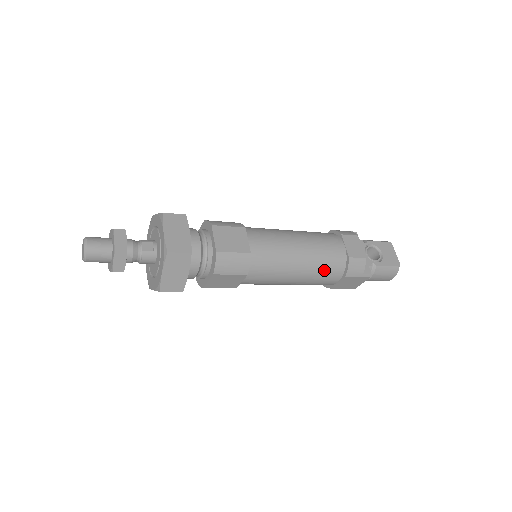
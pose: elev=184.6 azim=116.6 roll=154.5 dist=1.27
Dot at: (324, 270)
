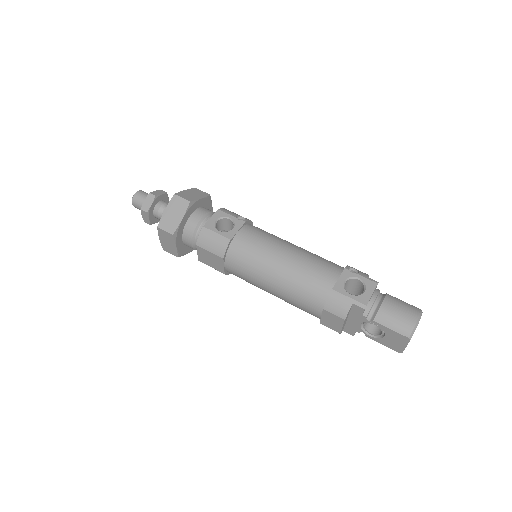
Dot at: occluded
